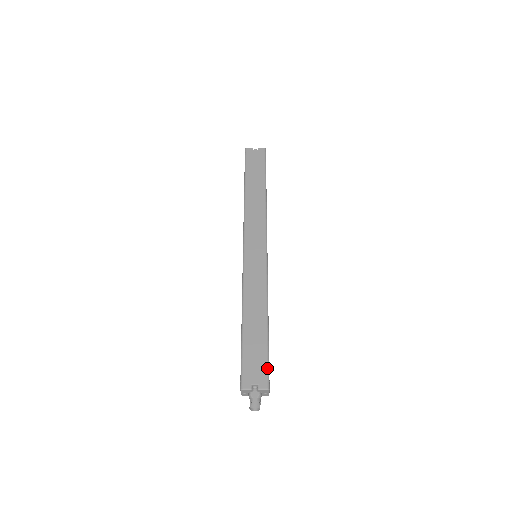
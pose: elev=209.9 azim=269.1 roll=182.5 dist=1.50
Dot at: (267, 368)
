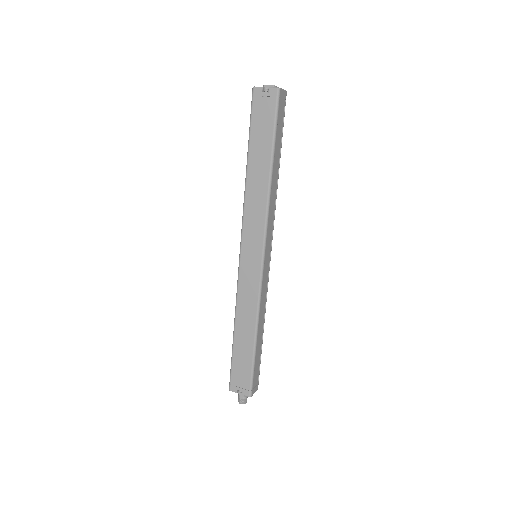
Dot at: (250, 381)
